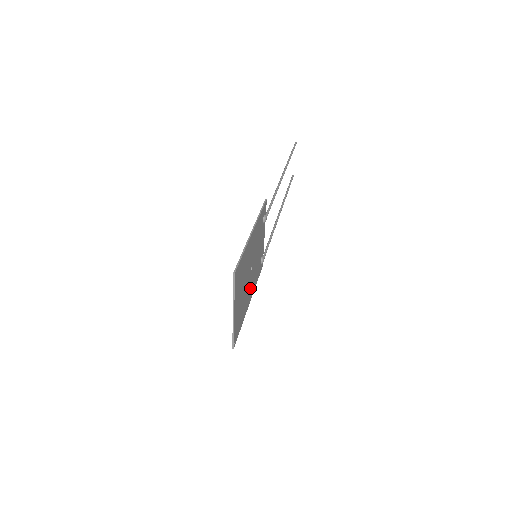
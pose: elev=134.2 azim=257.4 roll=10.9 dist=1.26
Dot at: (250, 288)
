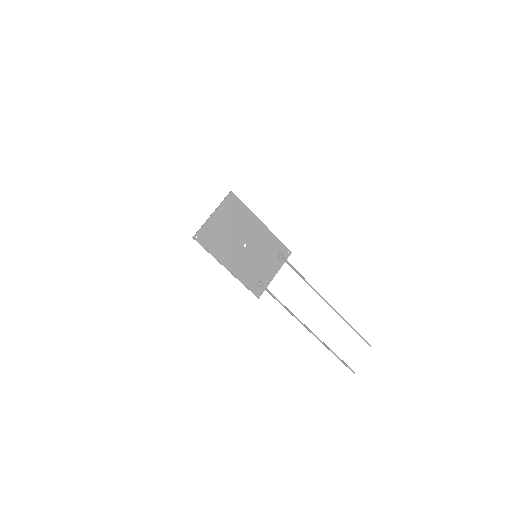
Dot at: (235, 259)
